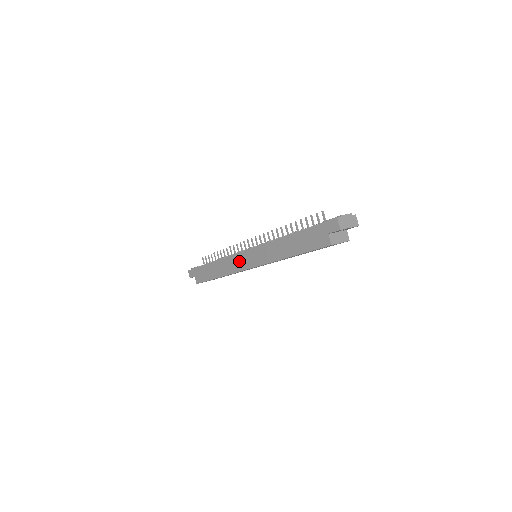
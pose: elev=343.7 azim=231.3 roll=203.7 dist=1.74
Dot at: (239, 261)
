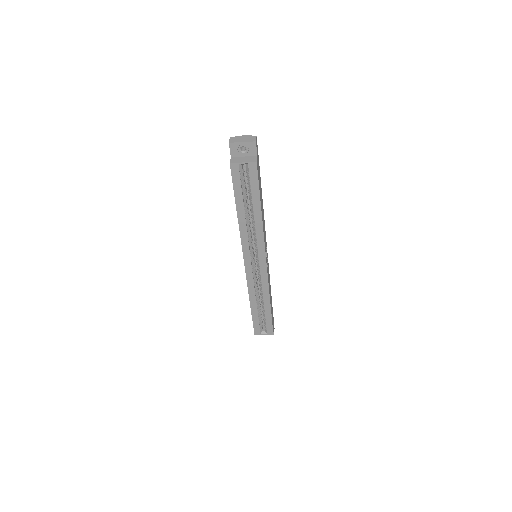
Dot at: occluded
